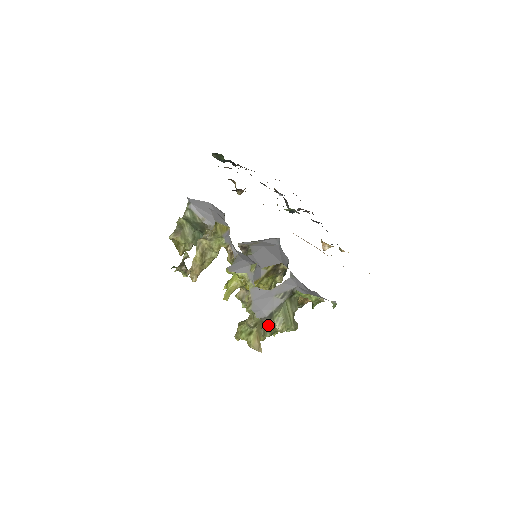
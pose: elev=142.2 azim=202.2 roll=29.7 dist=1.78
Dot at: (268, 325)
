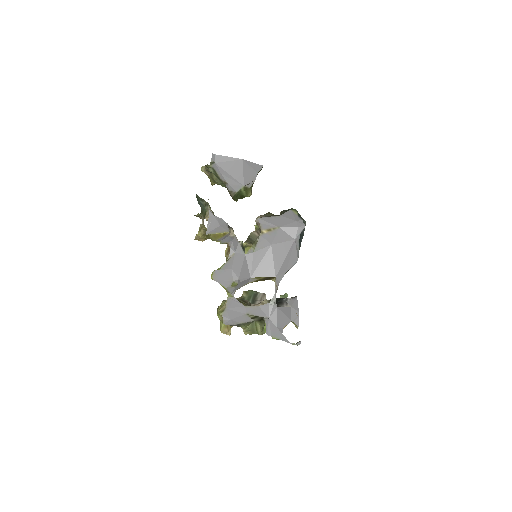
Dot at: occluded
